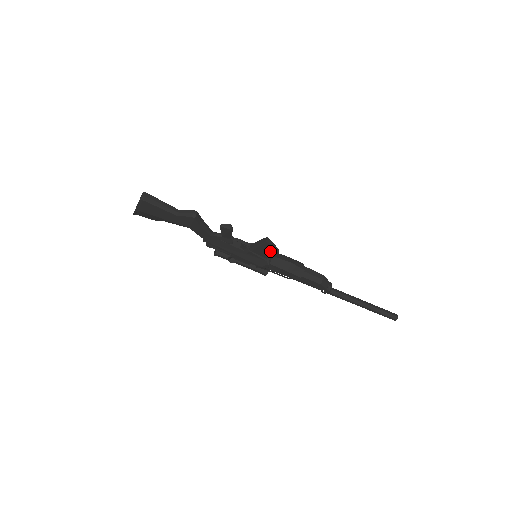
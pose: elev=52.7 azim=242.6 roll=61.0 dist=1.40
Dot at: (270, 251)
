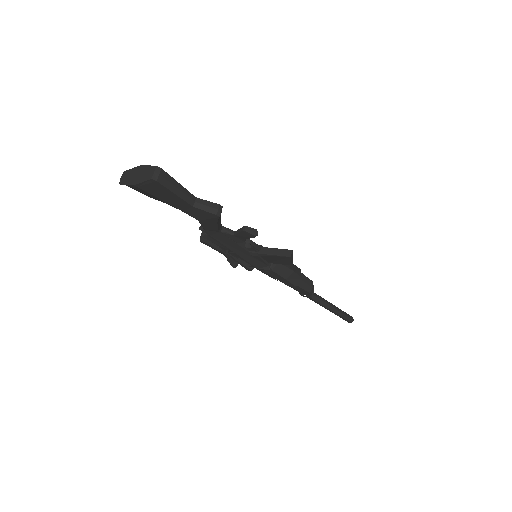
Dot at: (283, 261)
